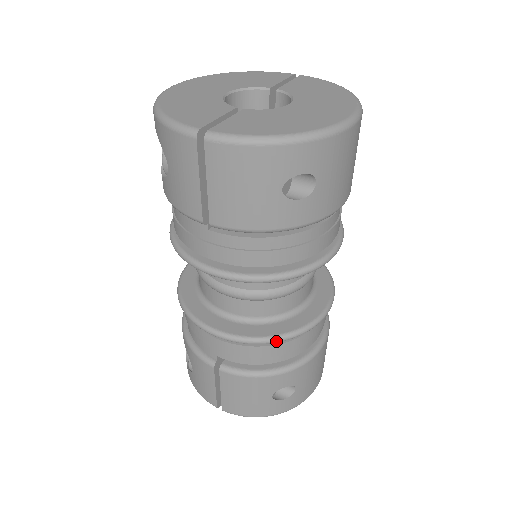
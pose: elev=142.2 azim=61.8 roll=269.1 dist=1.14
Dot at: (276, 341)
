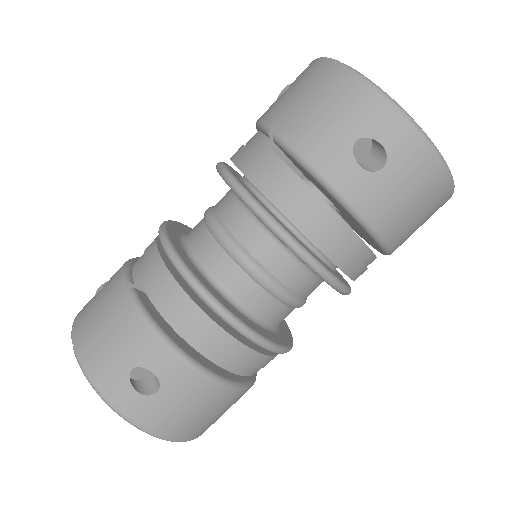
Dot at: (206, 297)
